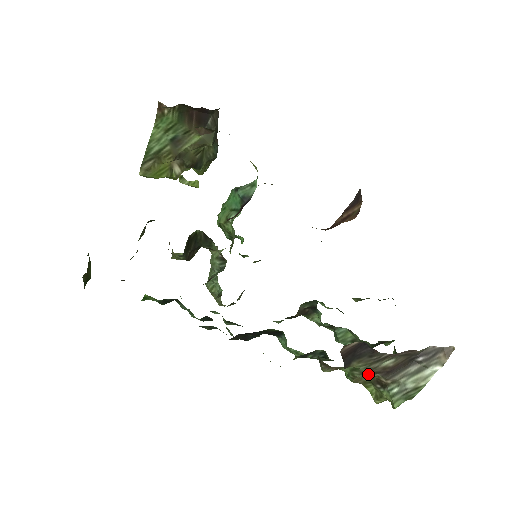
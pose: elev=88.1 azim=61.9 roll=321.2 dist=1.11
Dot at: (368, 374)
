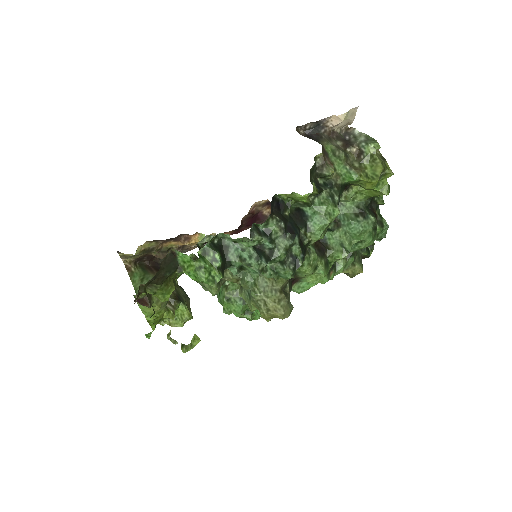
Dot at: (343, 151)
